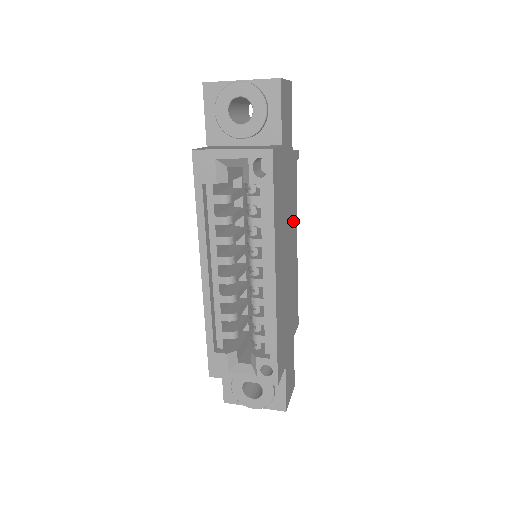
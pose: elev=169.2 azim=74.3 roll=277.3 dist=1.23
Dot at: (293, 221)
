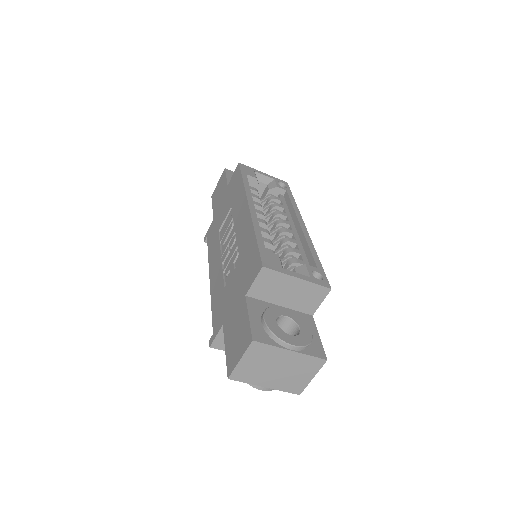
Dot at: occluded
